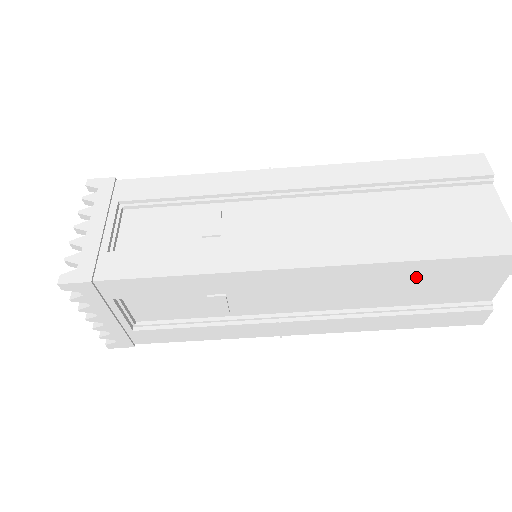
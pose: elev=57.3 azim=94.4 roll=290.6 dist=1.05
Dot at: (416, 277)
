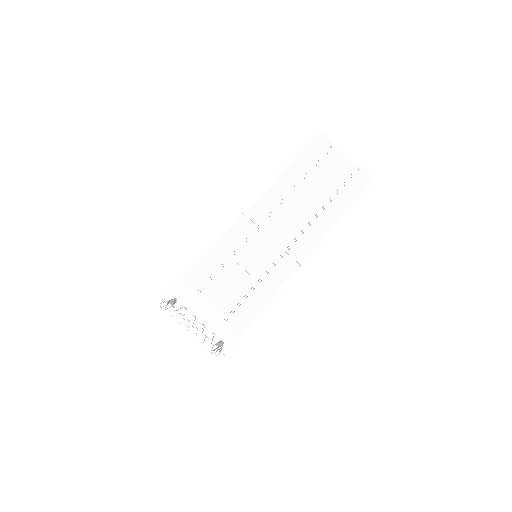
Dot at: (301, 174)
